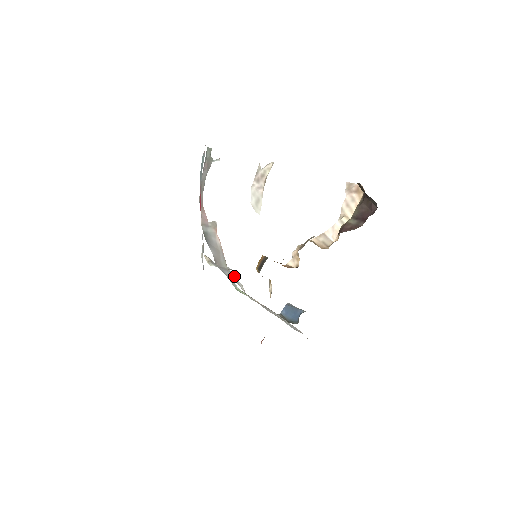
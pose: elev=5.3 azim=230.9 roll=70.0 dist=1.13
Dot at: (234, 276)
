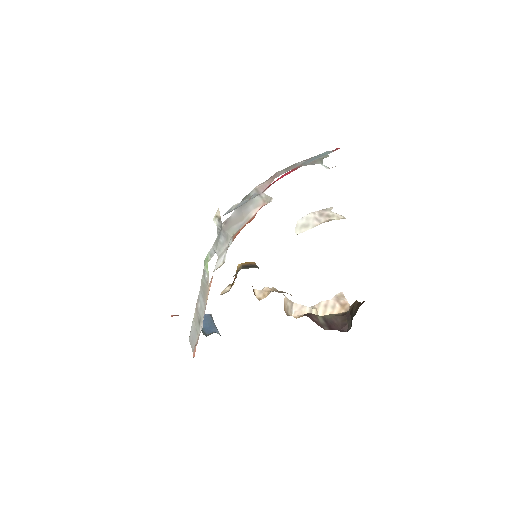
Dot at: (225, 248)
